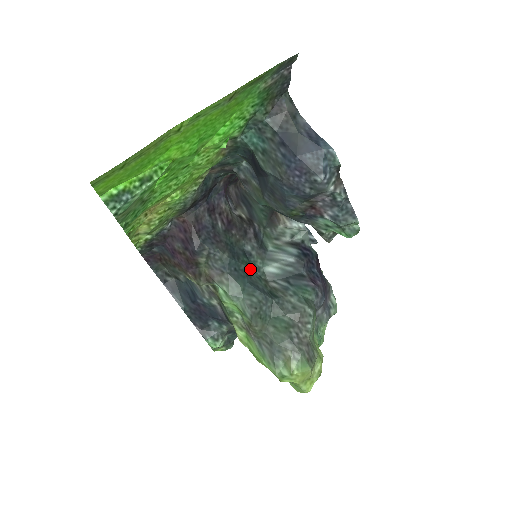
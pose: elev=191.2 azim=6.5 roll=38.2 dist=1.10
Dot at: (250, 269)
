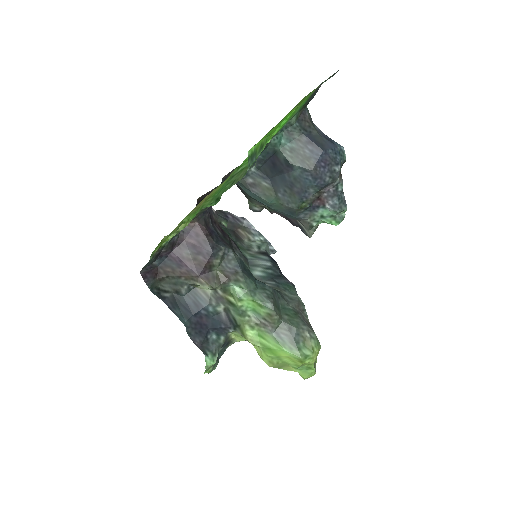
Dot at: (249, 270)
